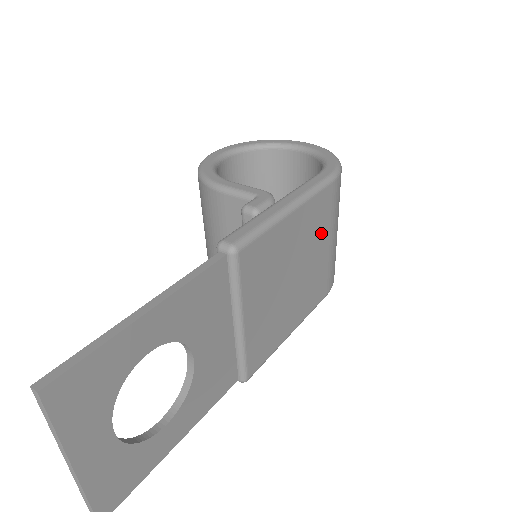
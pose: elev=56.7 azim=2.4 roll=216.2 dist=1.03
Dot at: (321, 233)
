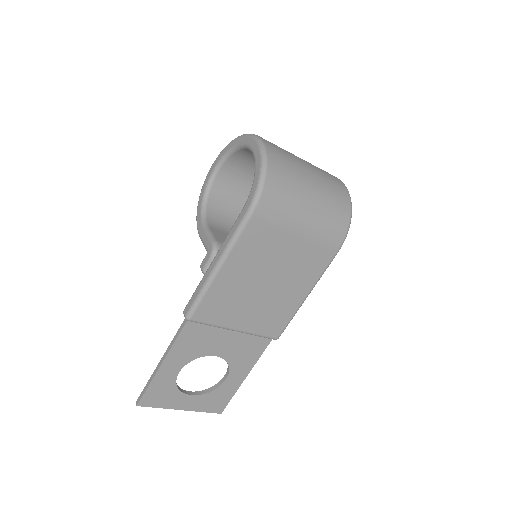
Dot at: (274, 245)
